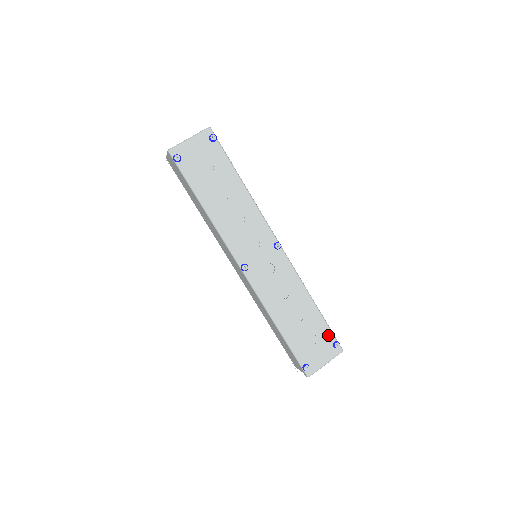
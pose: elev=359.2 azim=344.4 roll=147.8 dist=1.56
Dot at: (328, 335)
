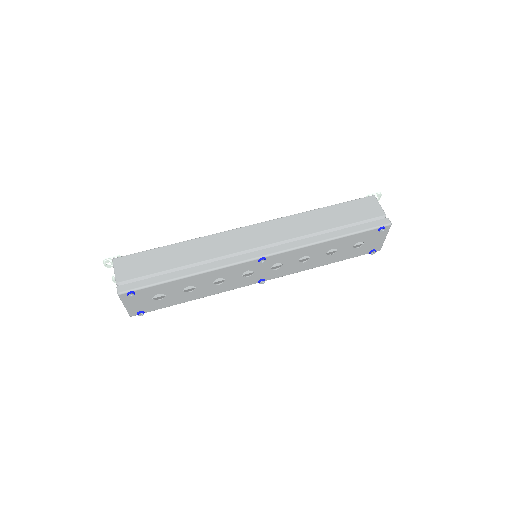
Dot at: (367, 234)
